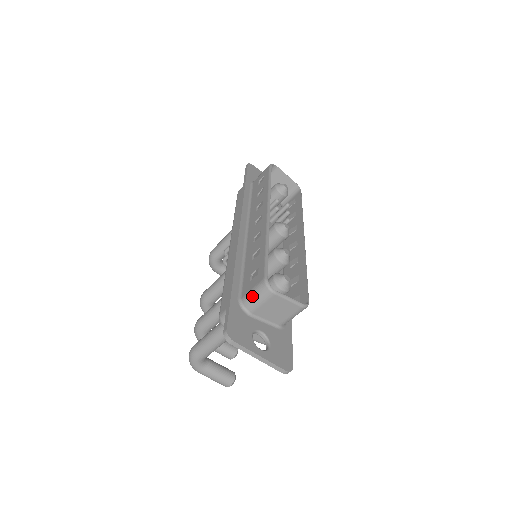
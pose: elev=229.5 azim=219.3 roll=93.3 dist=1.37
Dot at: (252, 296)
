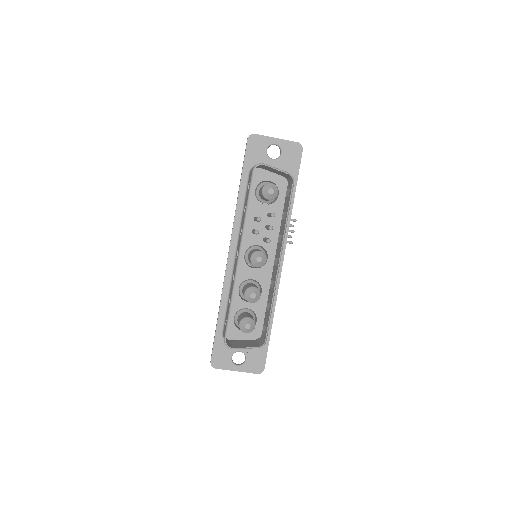
Dot at: occluded
